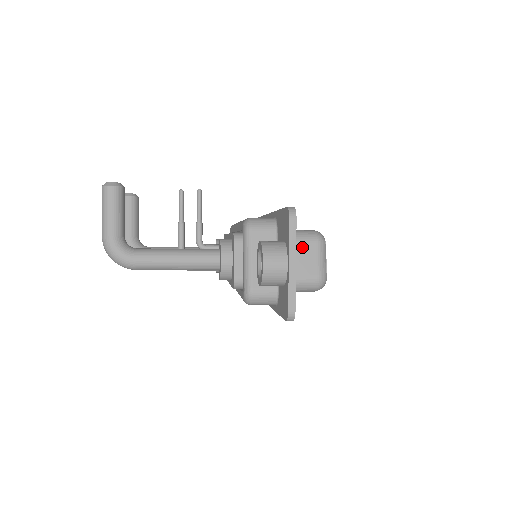
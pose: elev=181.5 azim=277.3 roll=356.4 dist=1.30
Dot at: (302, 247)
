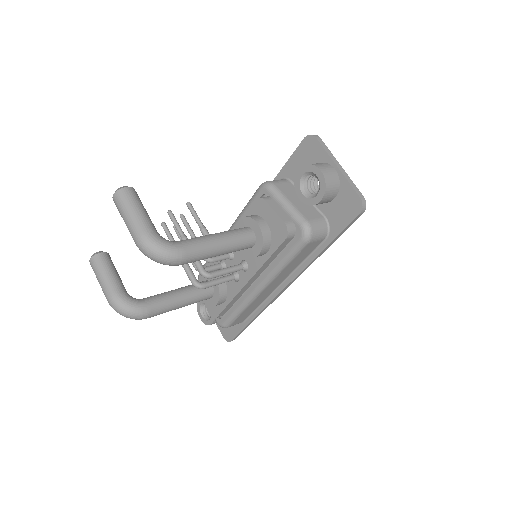
Dot at: occluded
